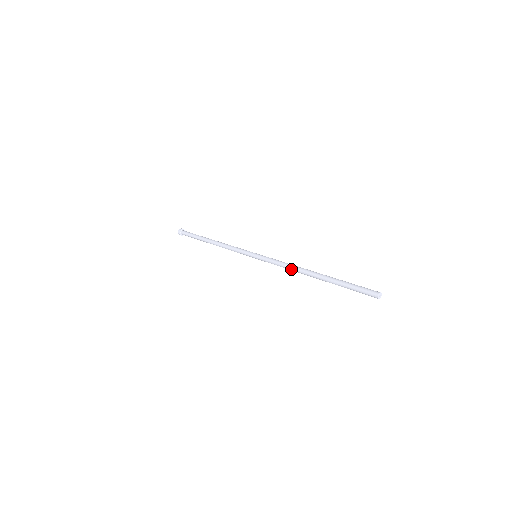
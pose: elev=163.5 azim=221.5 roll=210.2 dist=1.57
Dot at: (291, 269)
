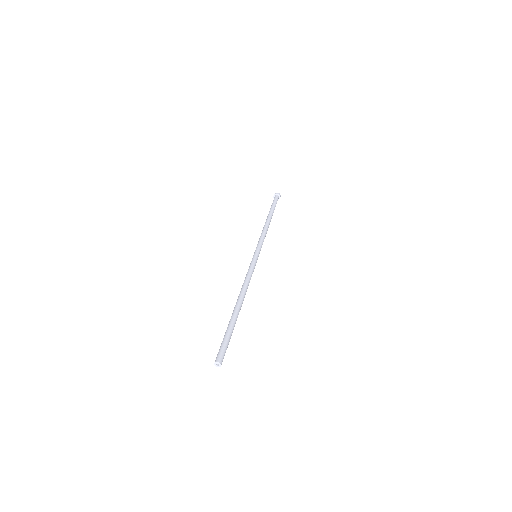
Dot at: occluded
